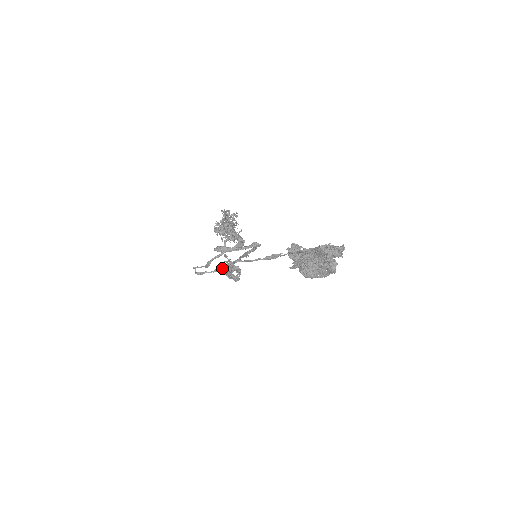
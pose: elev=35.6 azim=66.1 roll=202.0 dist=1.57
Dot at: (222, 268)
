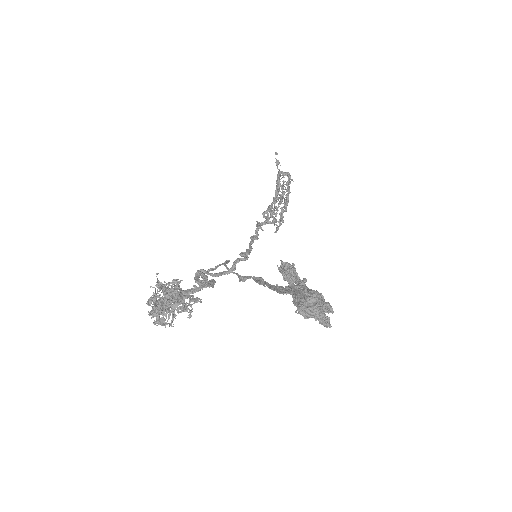
Dot at: occluded
